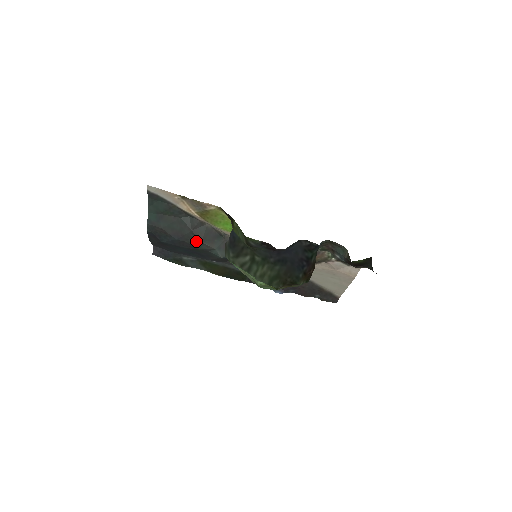
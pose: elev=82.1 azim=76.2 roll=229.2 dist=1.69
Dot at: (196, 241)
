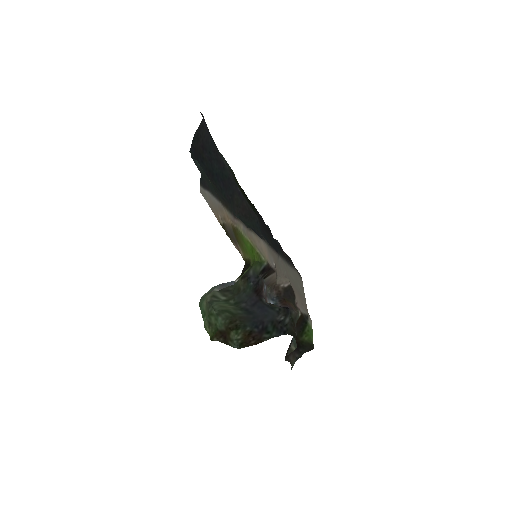
Dot at: occluded
